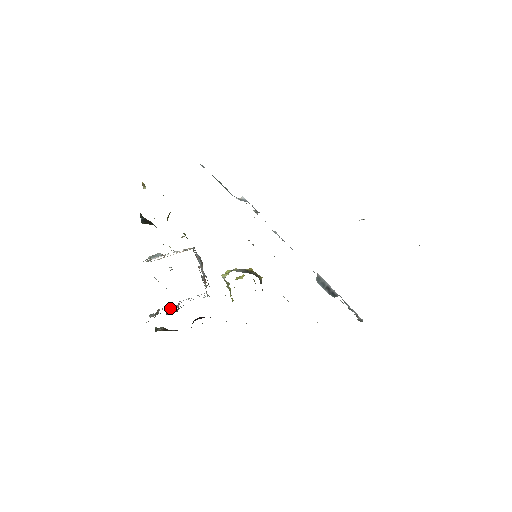
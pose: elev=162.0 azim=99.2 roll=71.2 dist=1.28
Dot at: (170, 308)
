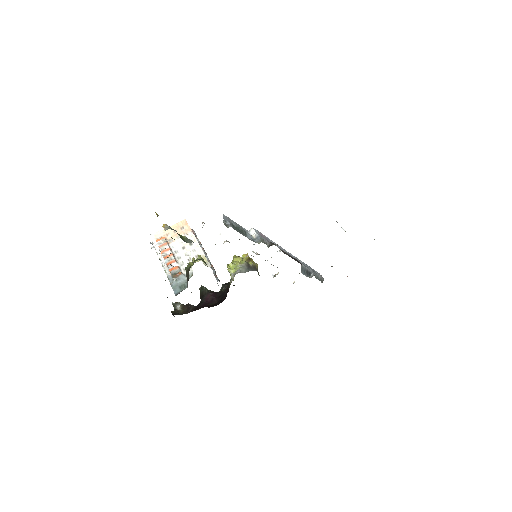
Dot at: occluded
